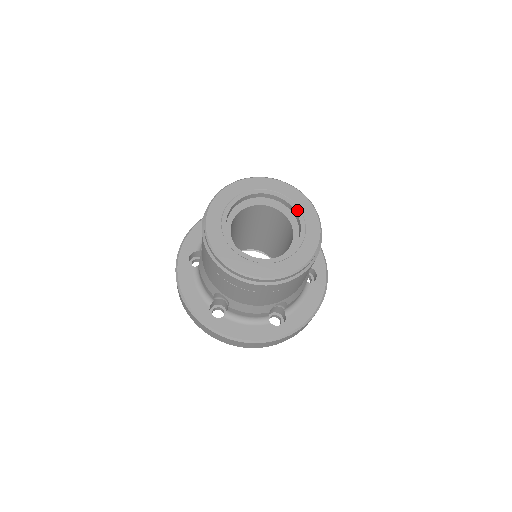
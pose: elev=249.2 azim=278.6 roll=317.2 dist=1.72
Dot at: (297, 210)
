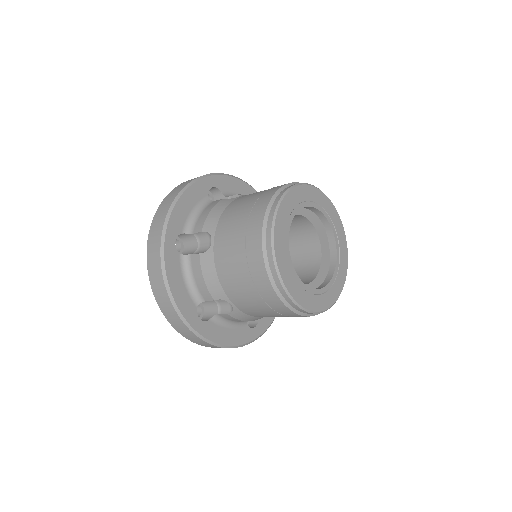
Dot at: (335, 232)
